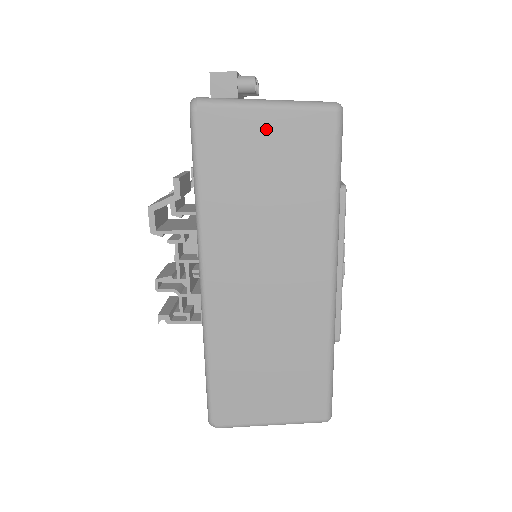
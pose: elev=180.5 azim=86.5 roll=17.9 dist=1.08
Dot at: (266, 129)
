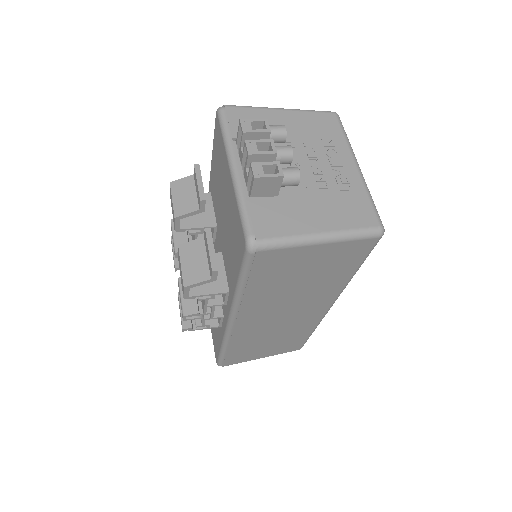
Dot at: (315, 254)
